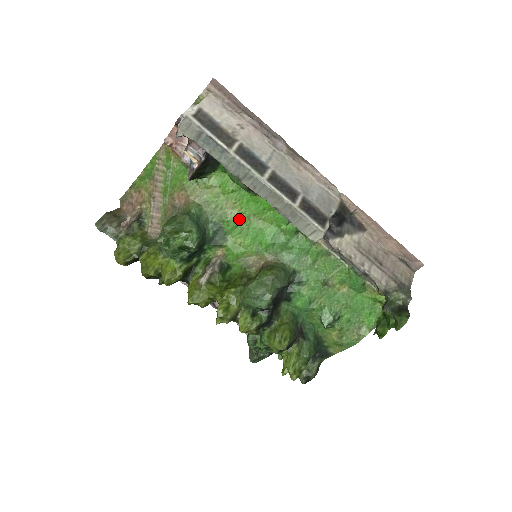
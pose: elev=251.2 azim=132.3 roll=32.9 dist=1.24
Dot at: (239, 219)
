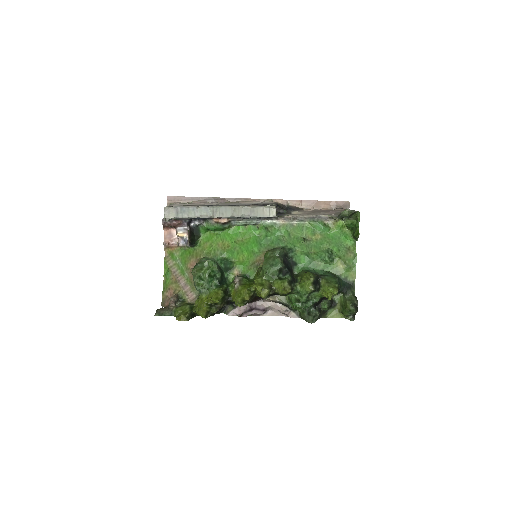
Dot at: (231, 247)
